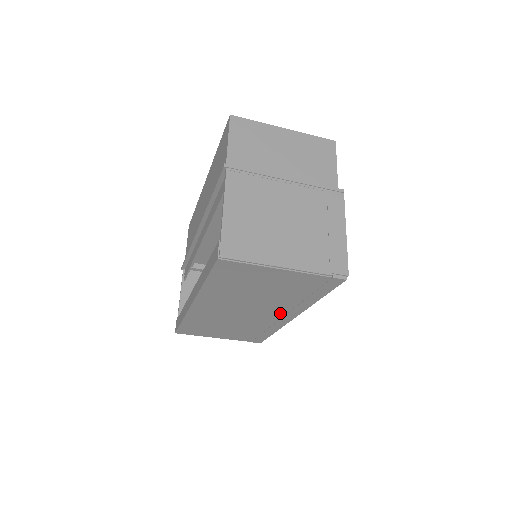
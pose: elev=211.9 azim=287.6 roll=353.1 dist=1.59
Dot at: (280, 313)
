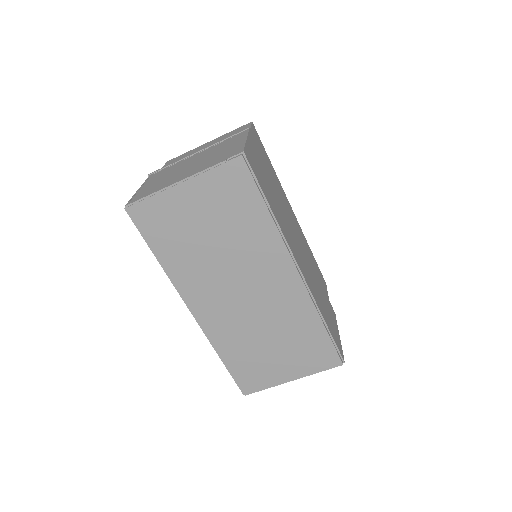
Dot at: (275, 272)
